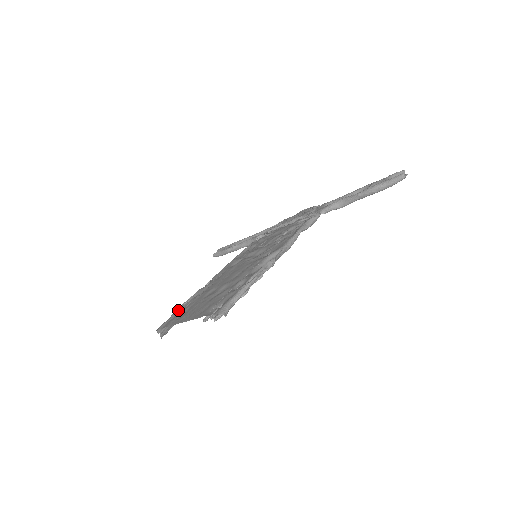
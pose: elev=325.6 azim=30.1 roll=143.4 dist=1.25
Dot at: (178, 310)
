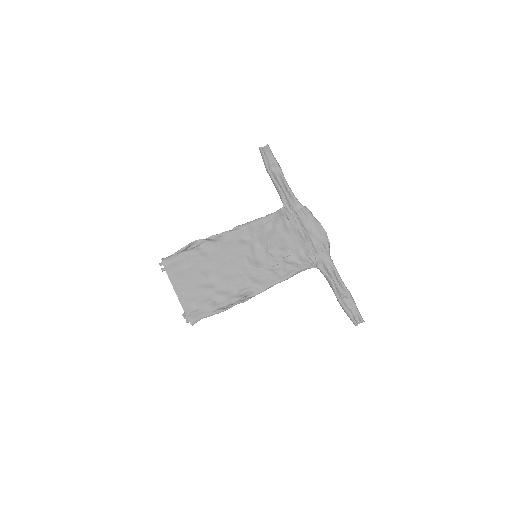
Dot at: (183, 254)
